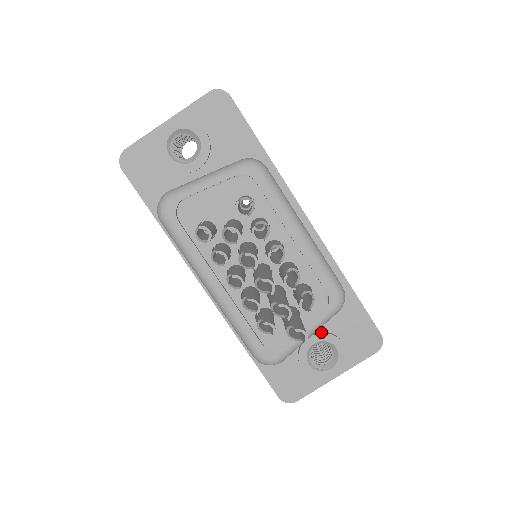
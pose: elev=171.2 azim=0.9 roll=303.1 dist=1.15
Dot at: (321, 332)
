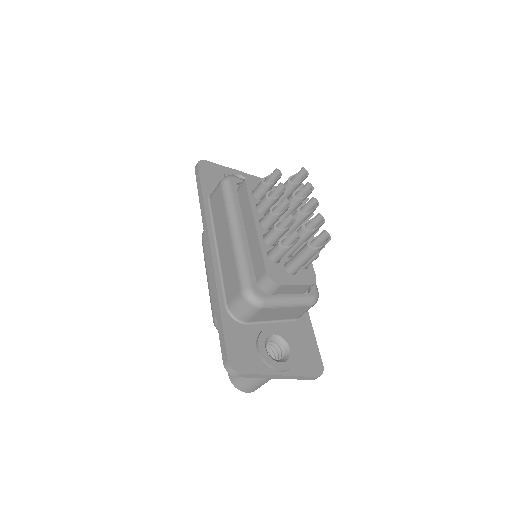
Dot at: (282, 331)
